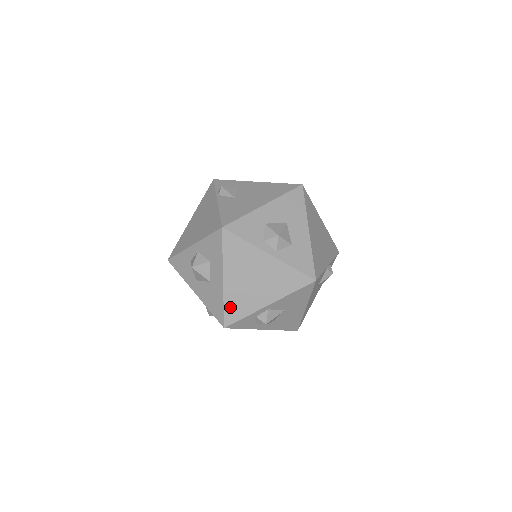
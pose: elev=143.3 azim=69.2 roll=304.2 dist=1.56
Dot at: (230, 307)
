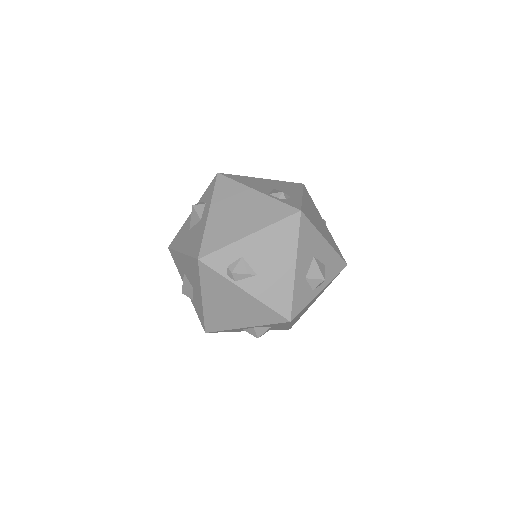
Dot at: occluded
